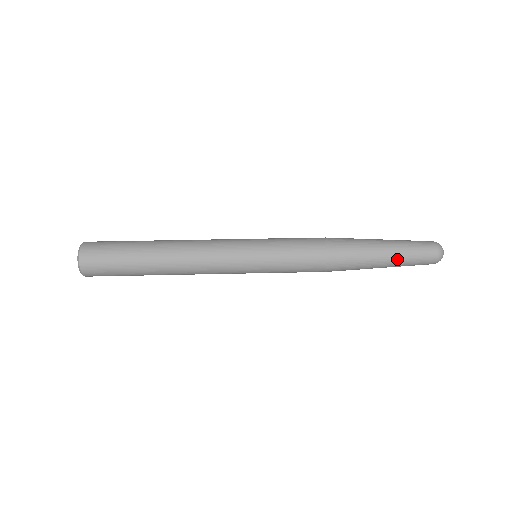
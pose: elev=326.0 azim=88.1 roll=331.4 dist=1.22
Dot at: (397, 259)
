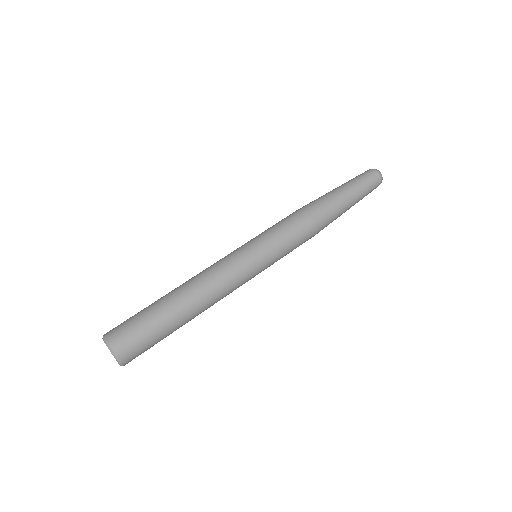
Dot at: (355, 191)
